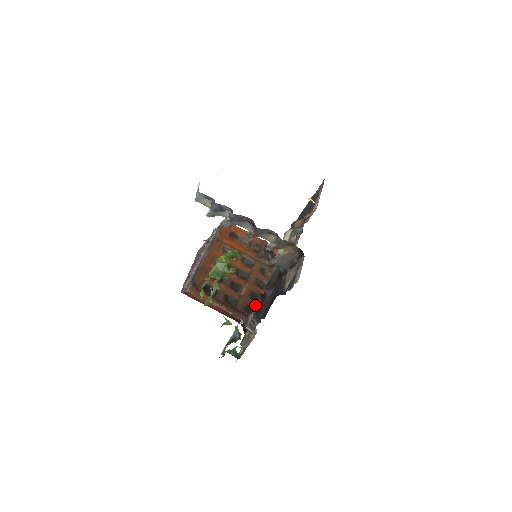
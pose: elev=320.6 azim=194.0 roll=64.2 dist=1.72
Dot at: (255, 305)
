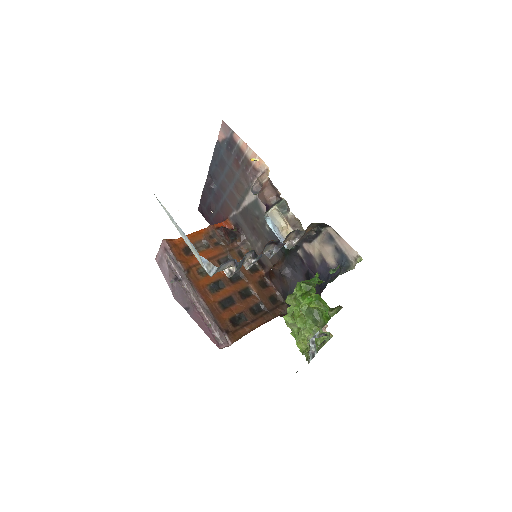
Dot at: (272, 290)
